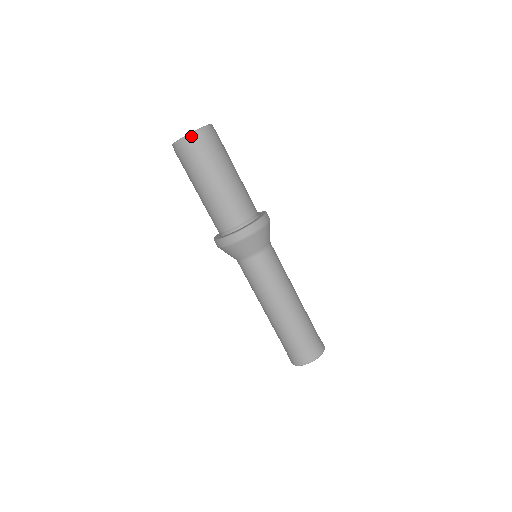
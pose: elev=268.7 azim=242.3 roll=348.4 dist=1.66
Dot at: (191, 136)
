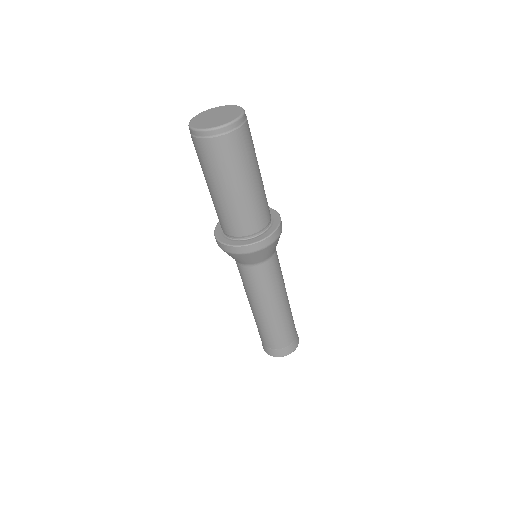
Dot at: (221, 130)
